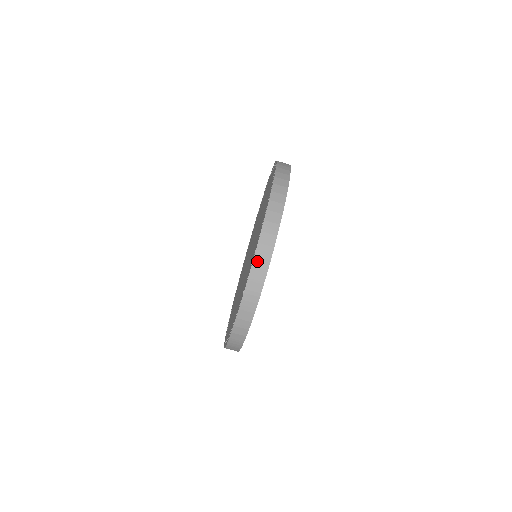
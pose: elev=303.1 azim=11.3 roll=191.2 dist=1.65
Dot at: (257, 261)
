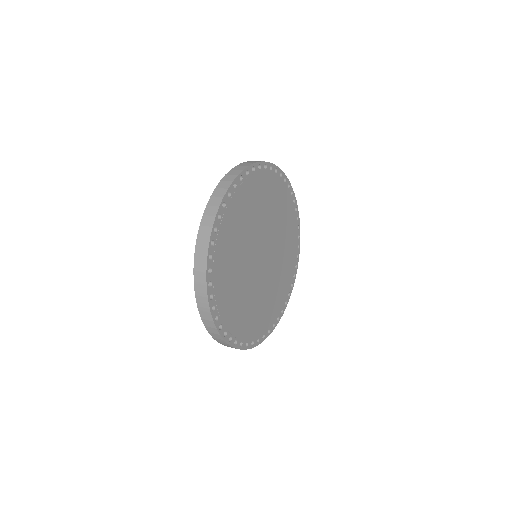
Dot at: (197, 265)
